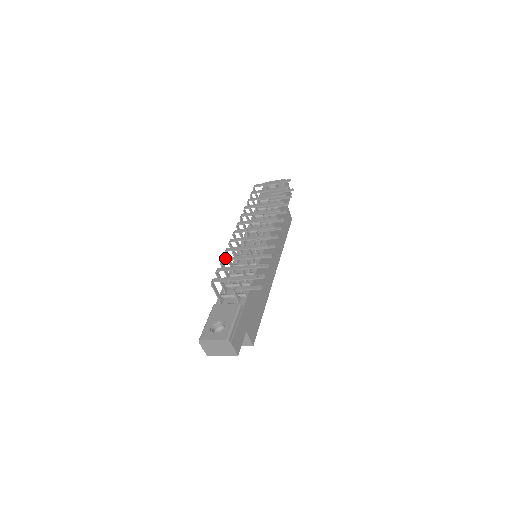
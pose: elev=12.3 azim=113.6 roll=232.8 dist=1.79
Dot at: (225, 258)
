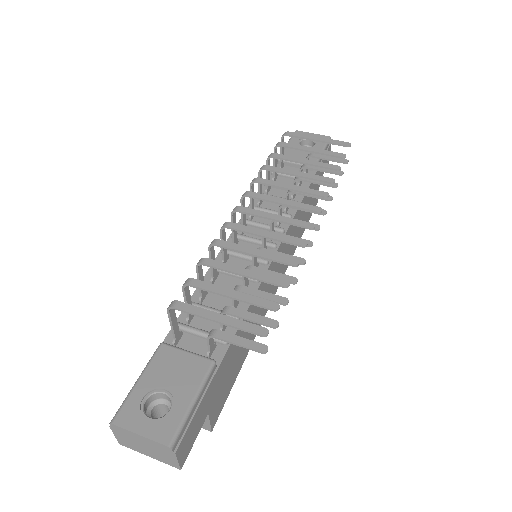
Dot at: (209, 260)
